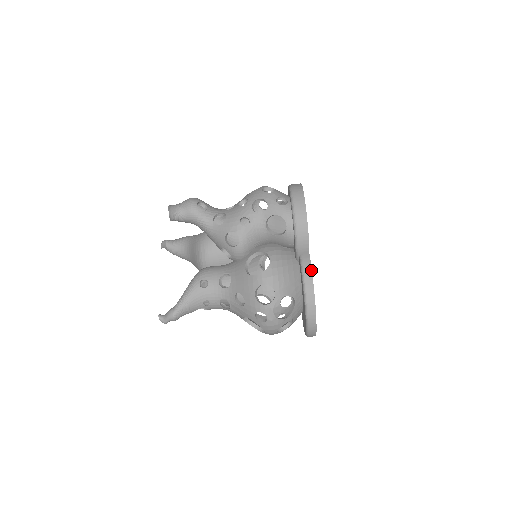
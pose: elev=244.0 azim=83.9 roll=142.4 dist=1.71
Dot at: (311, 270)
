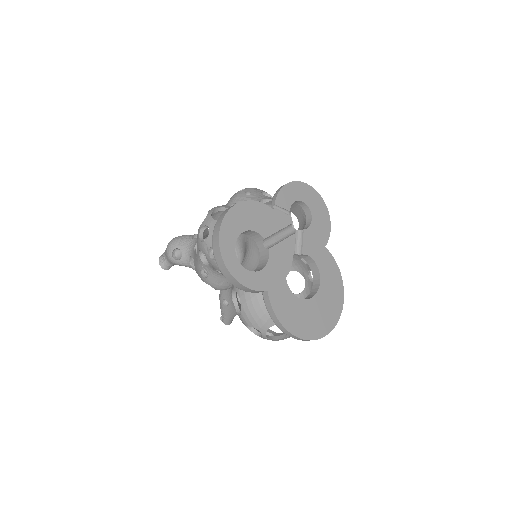
Dot at: (273, 312)
